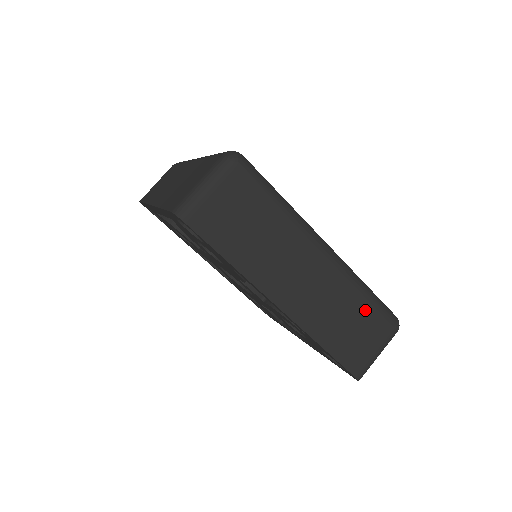
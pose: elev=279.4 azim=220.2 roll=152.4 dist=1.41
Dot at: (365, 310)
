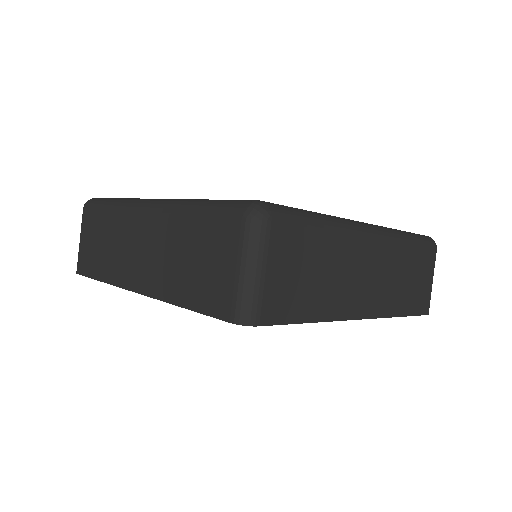
Dot at: (414, 256)
